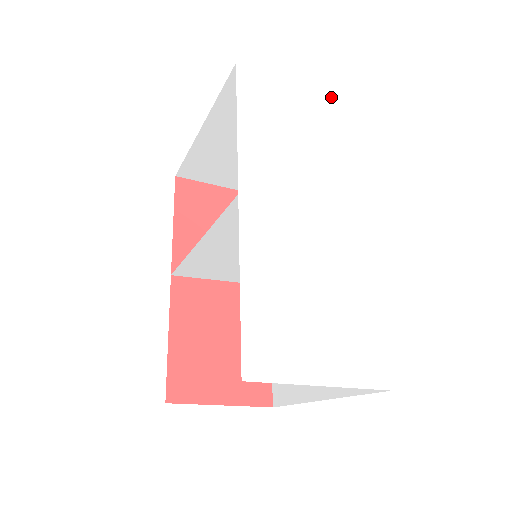
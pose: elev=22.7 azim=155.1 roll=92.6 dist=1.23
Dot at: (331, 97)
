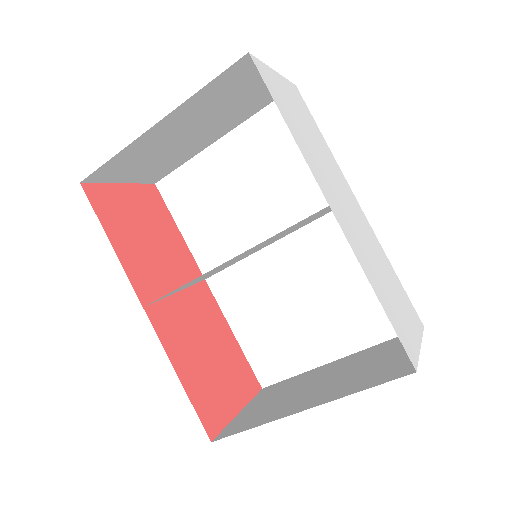
Dot at: (290, 82)
